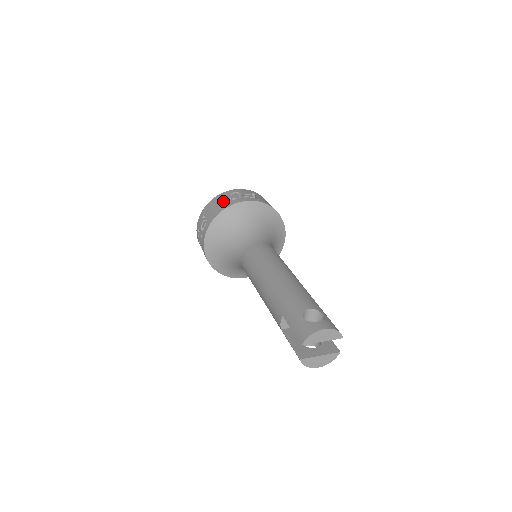
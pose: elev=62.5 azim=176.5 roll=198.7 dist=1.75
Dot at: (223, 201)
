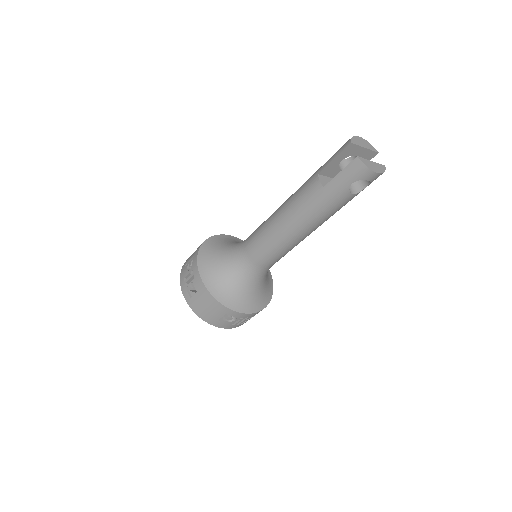
Dot at: occluded
